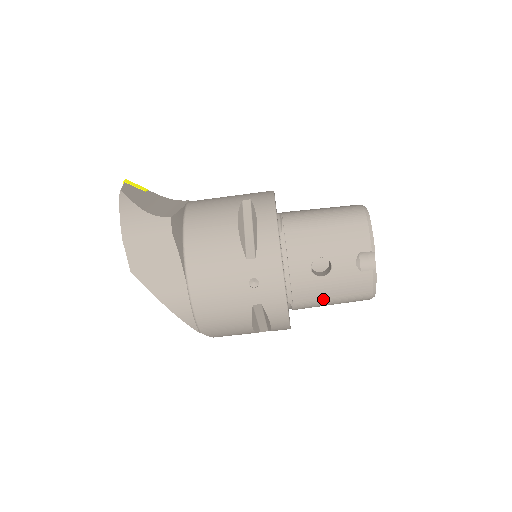
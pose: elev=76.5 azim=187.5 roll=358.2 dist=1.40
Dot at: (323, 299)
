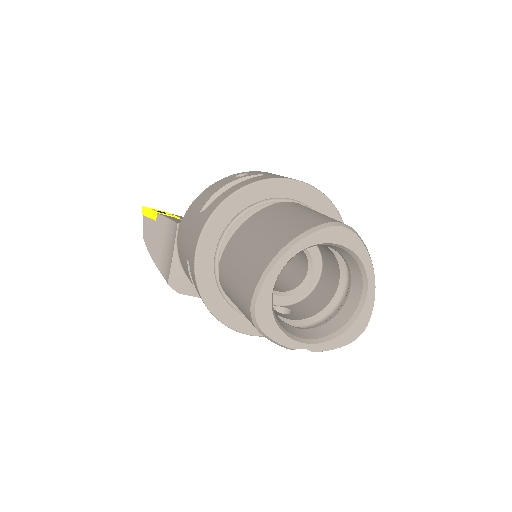
Dot at: occluded
